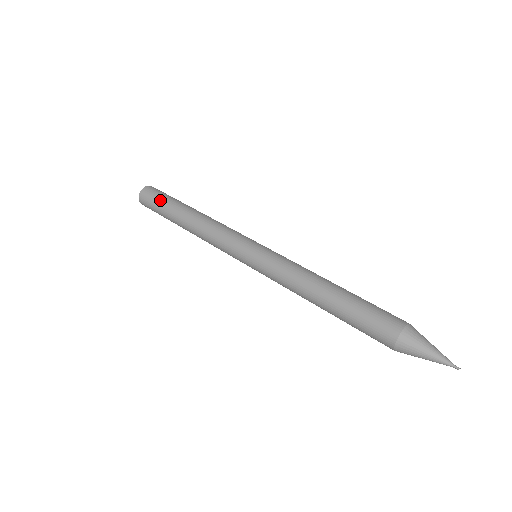
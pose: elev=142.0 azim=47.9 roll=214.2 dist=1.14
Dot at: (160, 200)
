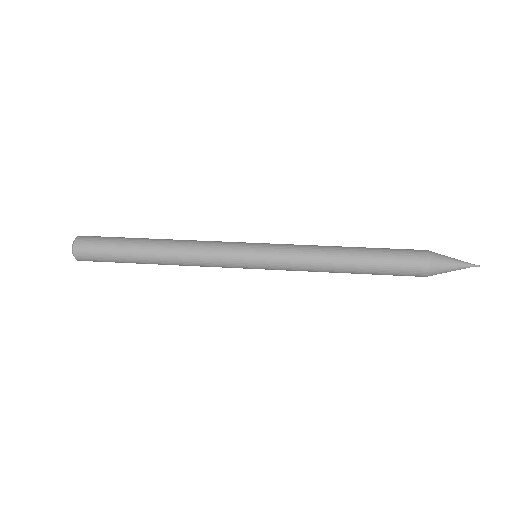
Dot at: (109, 255)
